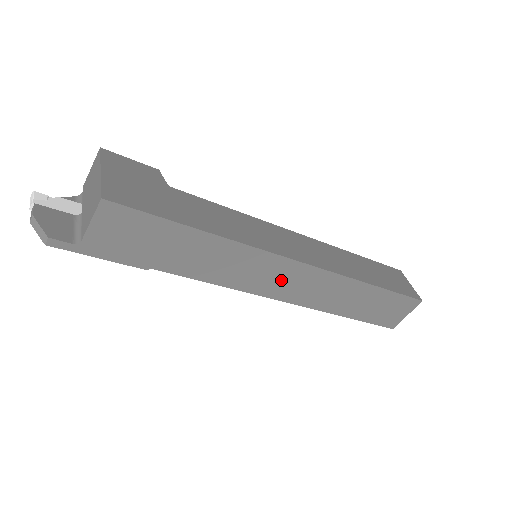
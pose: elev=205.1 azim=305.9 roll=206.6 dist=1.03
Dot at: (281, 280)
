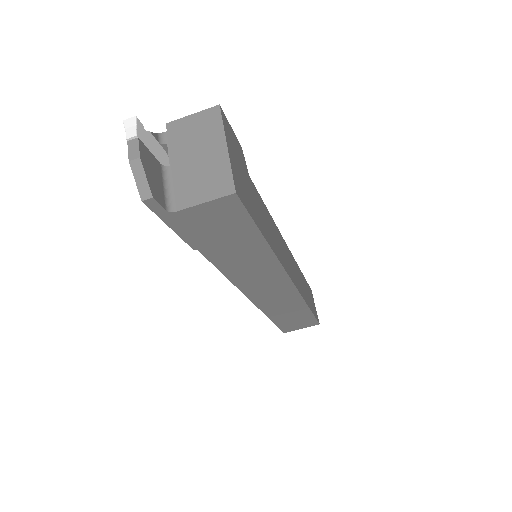
Dot at: (267, 288)
